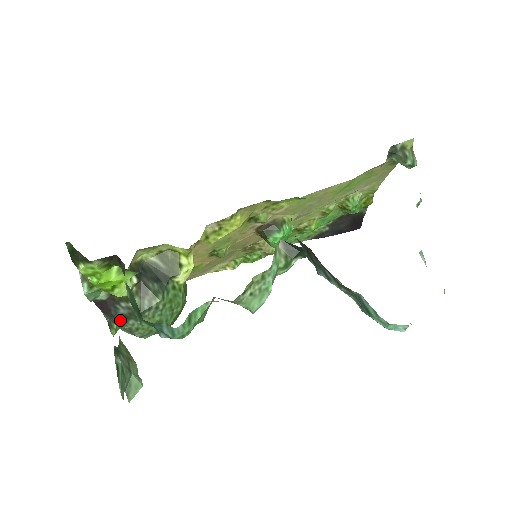
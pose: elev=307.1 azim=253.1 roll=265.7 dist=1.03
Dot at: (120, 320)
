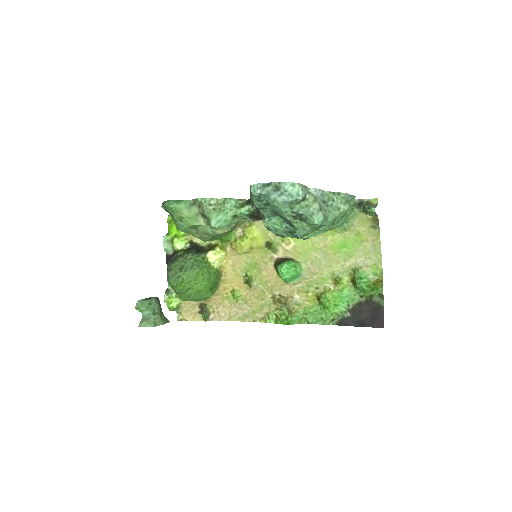
Dot at: (168, 265)
